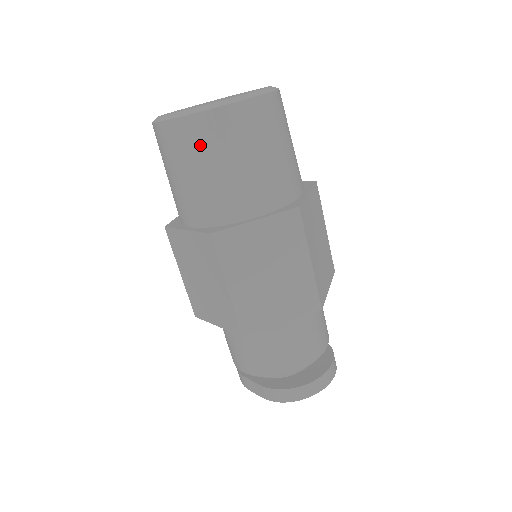
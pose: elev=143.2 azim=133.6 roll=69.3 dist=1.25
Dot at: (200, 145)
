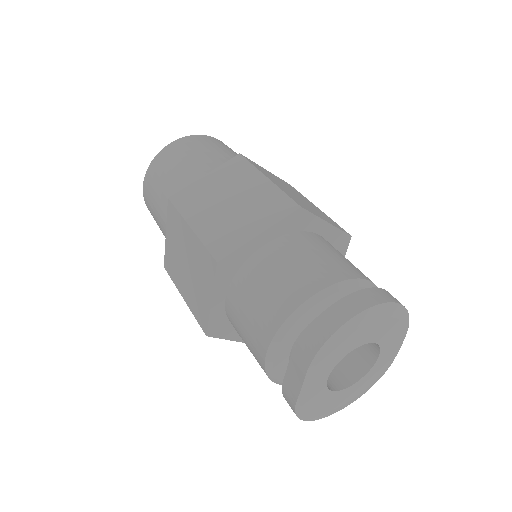
Dot at: (160, 169)
